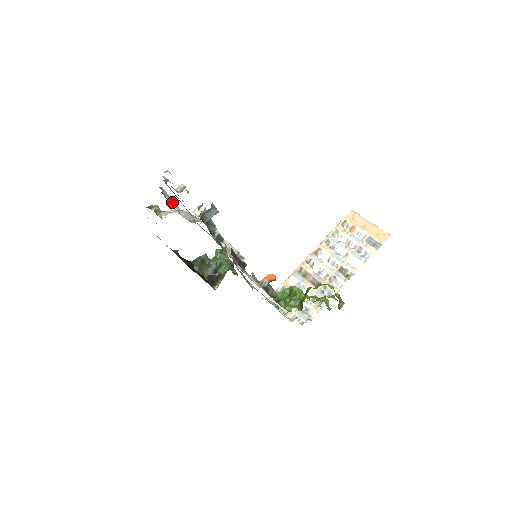
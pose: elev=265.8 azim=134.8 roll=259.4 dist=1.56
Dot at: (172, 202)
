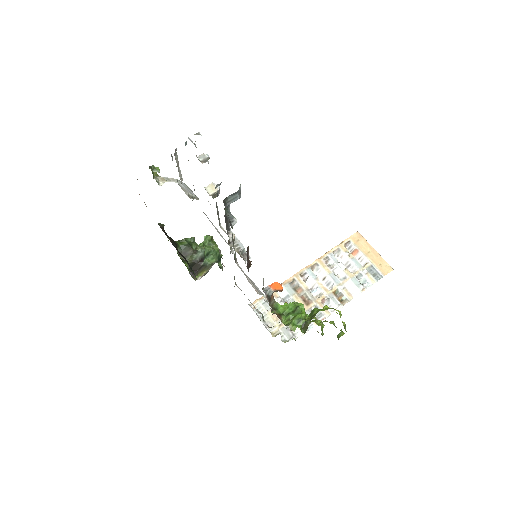
Dot at: (179, 169)
